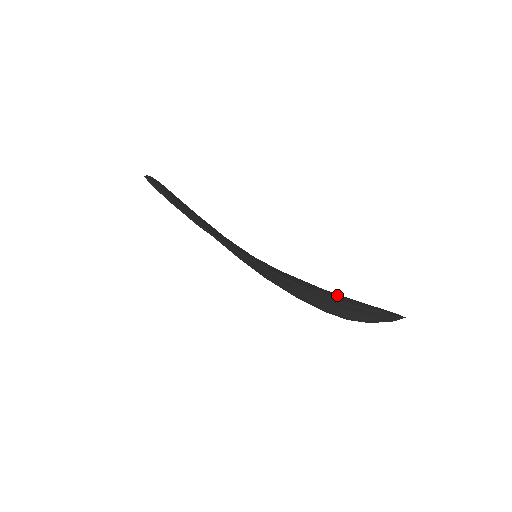
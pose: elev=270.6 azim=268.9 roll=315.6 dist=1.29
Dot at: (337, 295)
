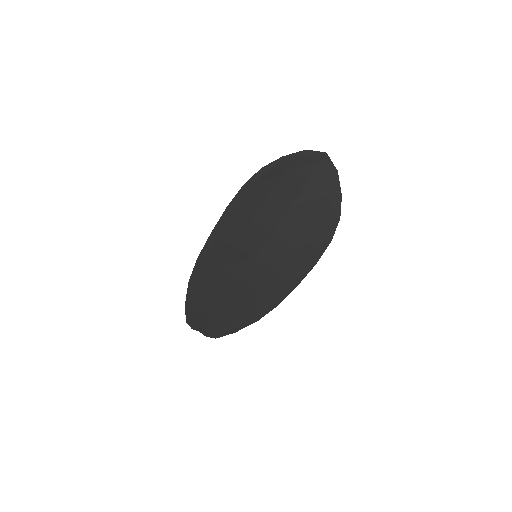
Dot at: (275, 178)
